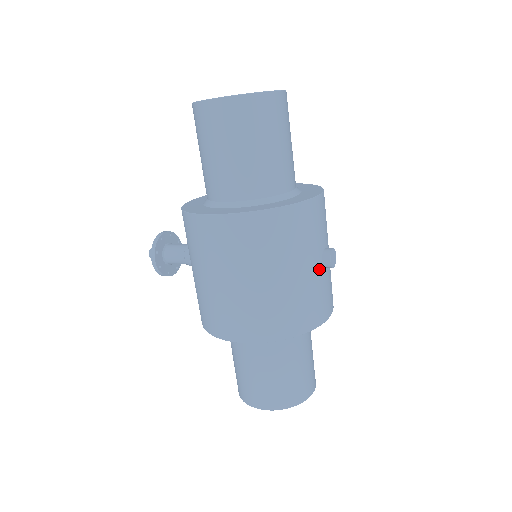
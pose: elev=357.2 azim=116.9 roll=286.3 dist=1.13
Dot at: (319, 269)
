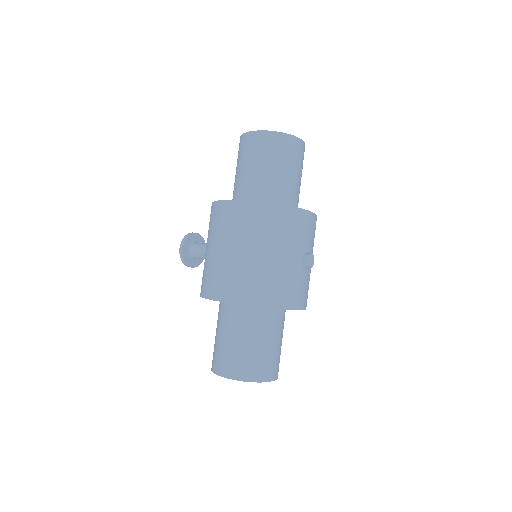
Dot at: (297, 264)
